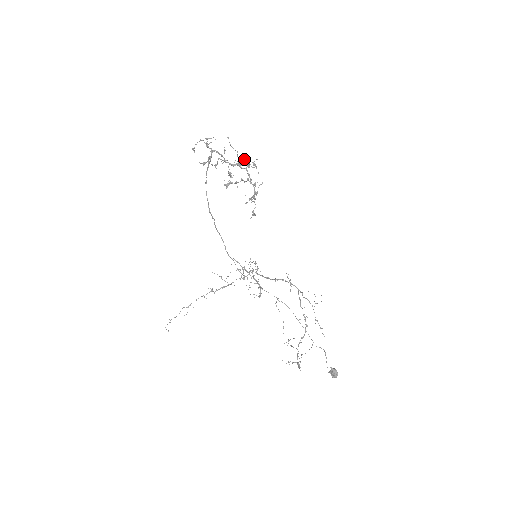
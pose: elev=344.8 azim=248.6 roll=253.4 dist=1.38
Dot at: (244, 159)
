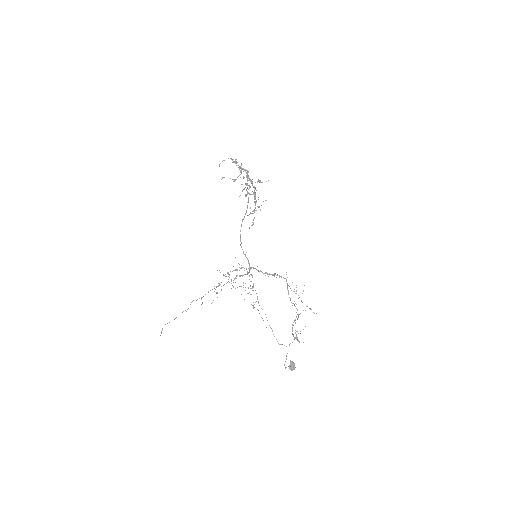
Dot at: (245, 183)
